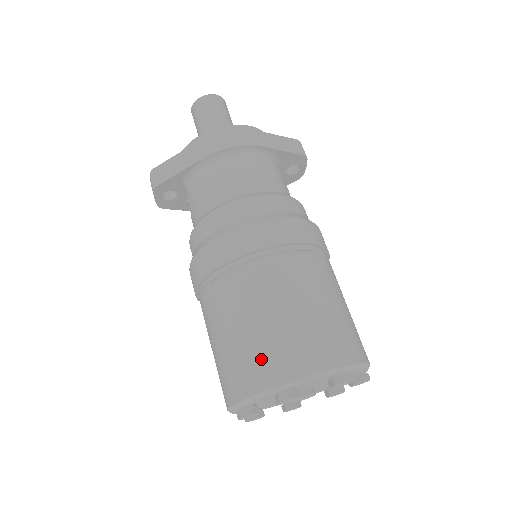
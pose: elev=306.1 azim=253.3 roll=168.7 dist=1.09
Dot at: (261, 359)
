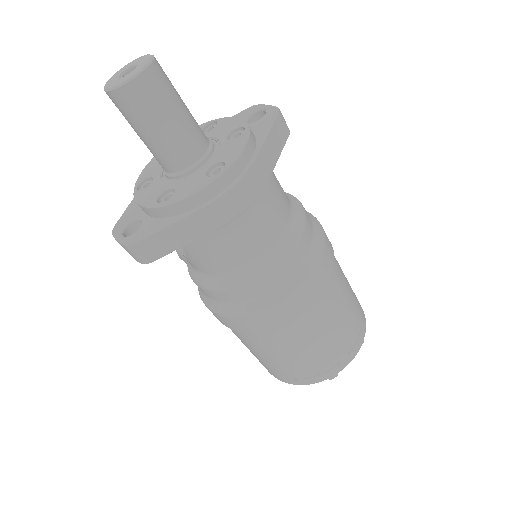
Dot at: (317, 370)
